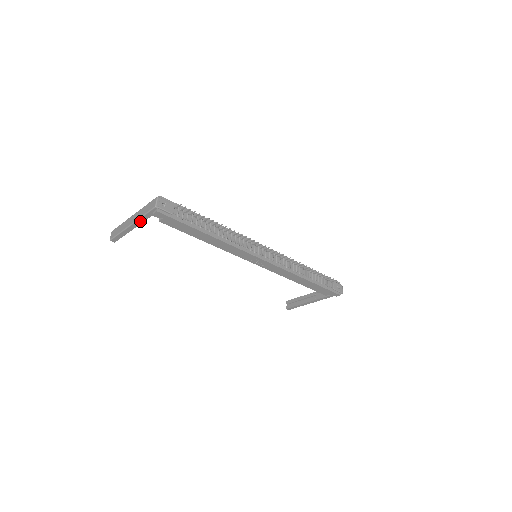
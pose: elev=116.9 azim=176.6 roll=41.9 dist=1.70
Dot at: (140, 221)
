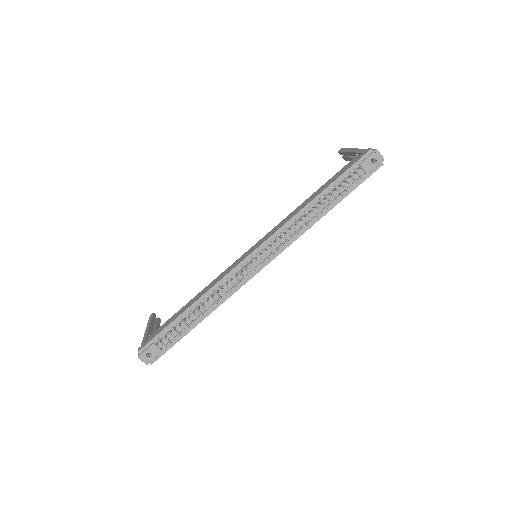
Dot at: occluded
